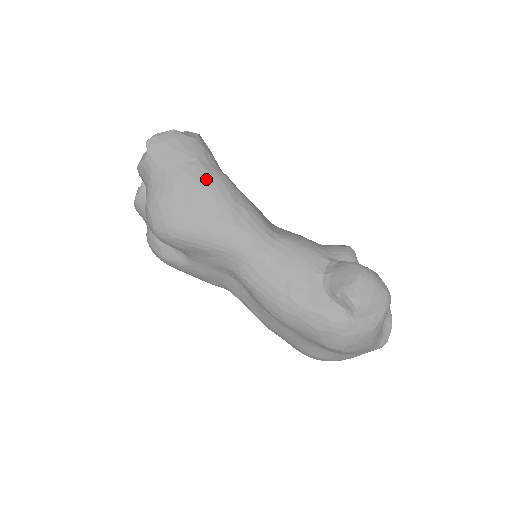
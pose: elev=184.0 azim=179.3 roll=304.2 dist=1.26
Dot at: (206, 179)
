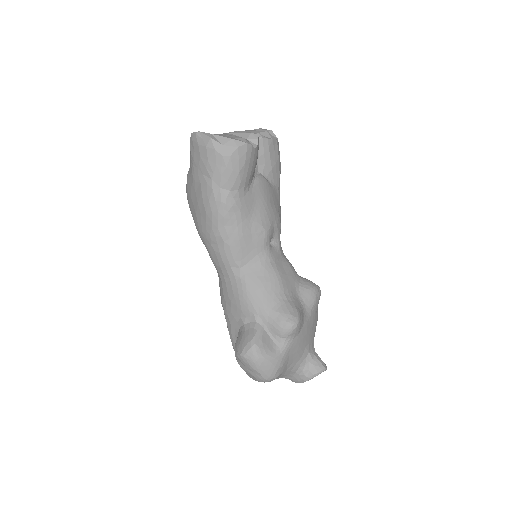
Dot at: (208, 199)
